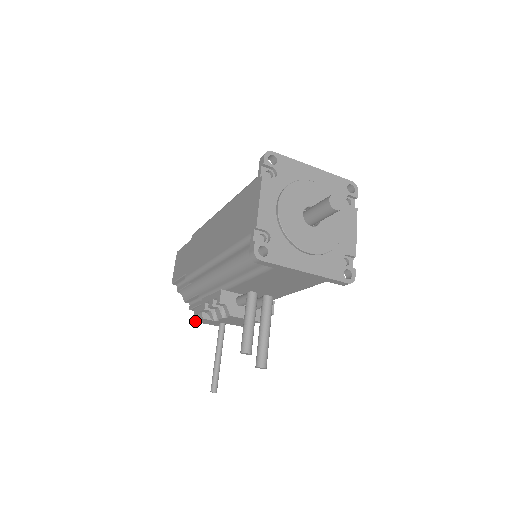
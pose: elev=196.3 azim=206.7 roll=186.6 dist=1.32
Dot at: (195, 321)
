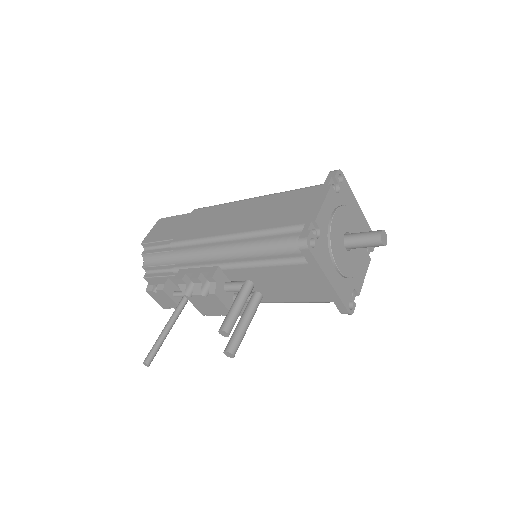
Dot at: (148, 290)
